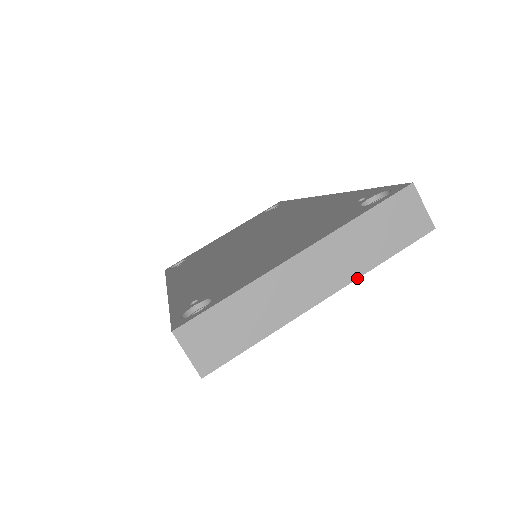
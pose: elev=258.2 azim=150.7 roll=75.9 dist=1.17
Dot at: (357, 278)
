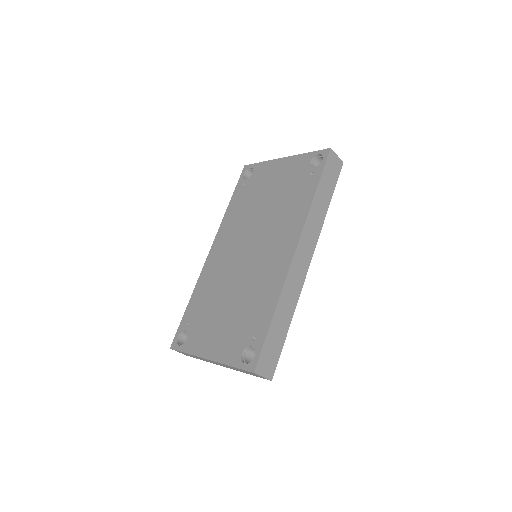
Dot at: occluded
